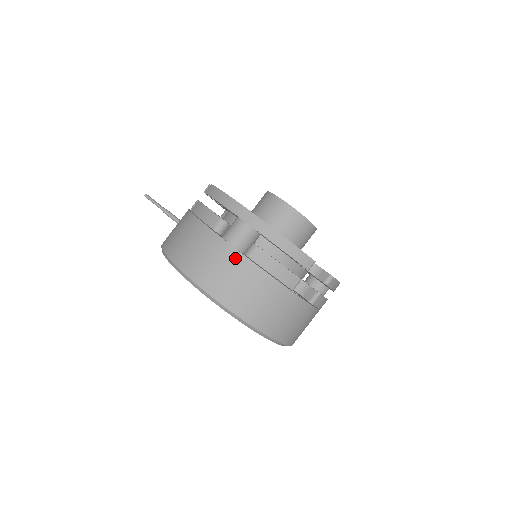
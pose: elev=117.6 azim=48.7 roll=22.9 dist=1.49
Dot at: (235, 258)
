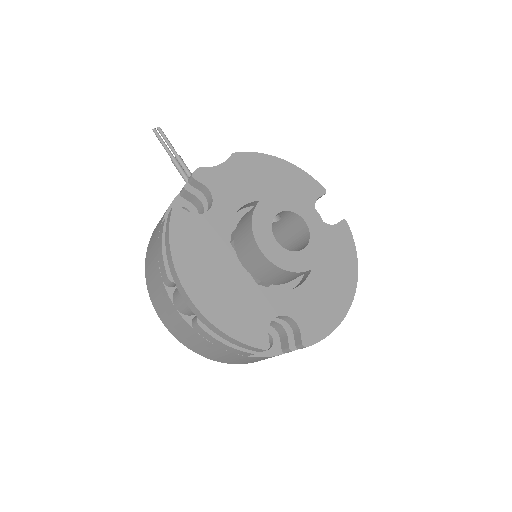
Dot at: (182, 322)
